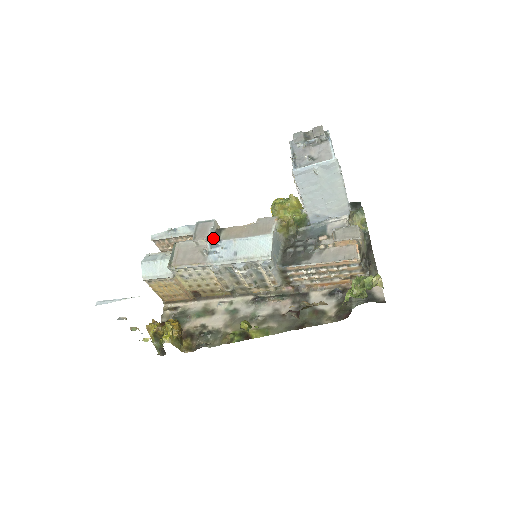
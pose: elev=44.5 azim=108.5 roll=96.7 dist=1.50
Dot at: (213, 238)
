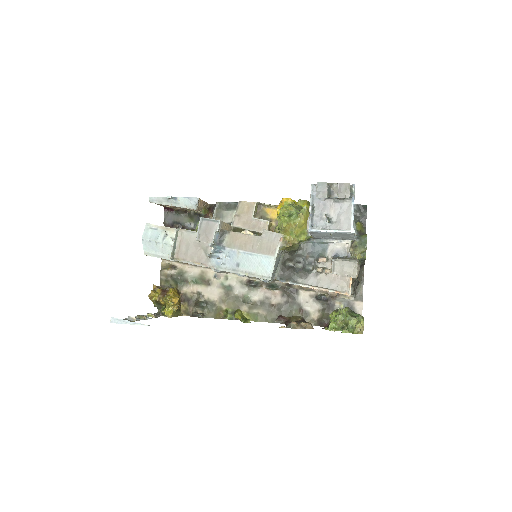
Dot at: (217, 242)
